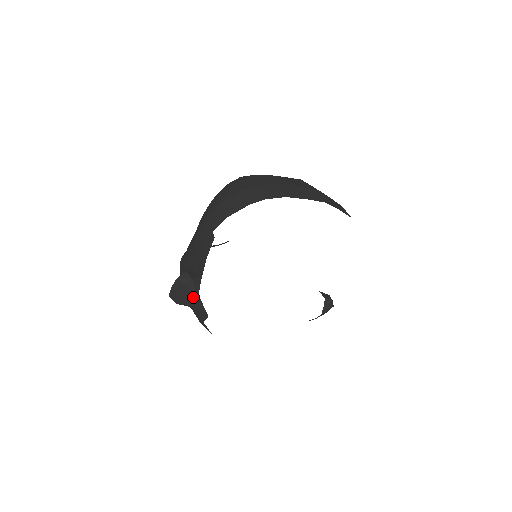
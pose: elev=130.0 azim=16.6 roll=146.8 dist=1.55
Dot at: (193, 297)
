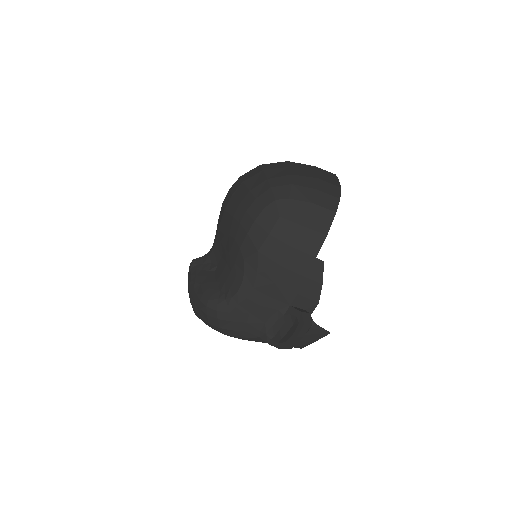
Dot at: (309, 329)
